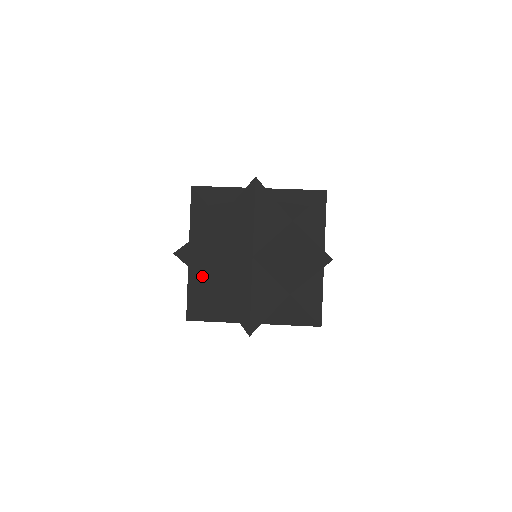
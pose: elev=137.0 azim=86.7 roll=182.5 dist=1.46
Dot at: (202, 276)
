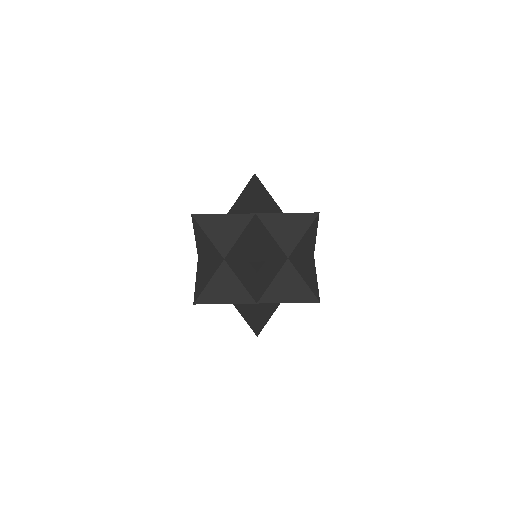
Dot at: occluded
